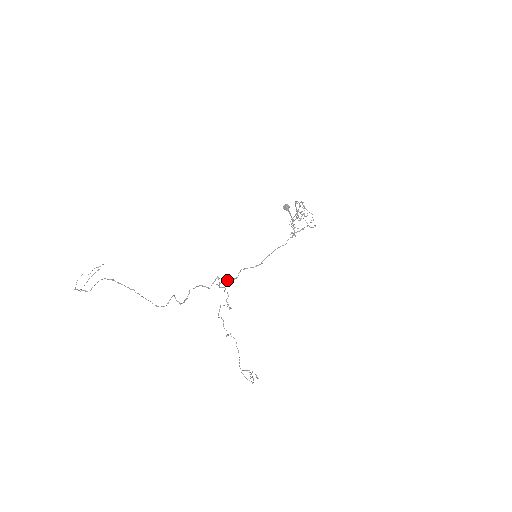
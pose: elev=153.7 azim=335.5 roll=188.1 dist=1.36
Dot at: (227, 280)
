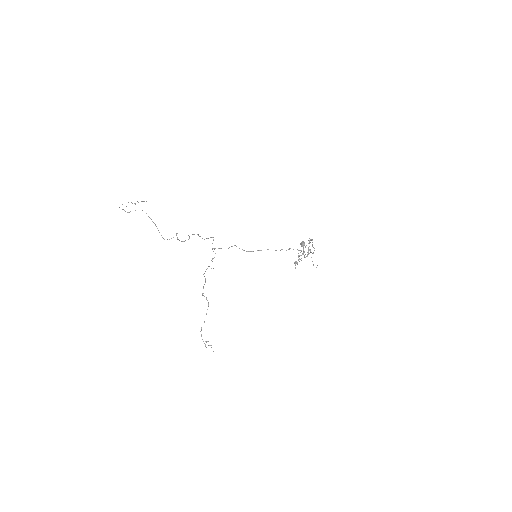
Dot at: (221, 248)
